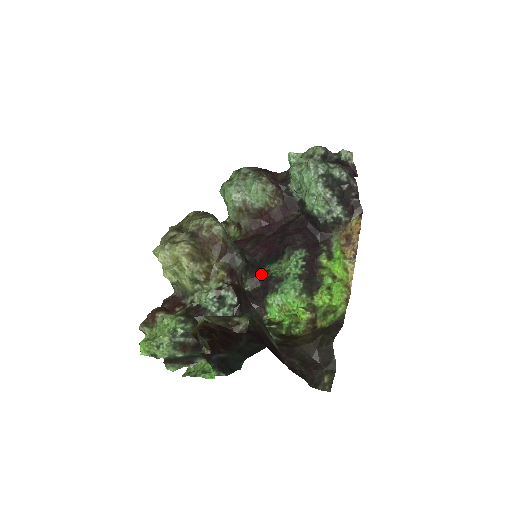
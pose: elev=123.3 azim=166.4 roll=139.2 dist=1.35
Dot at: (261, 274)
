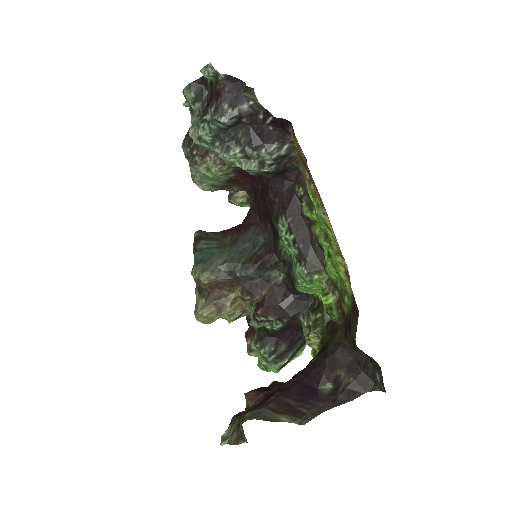
Dot at: (278, 258)
